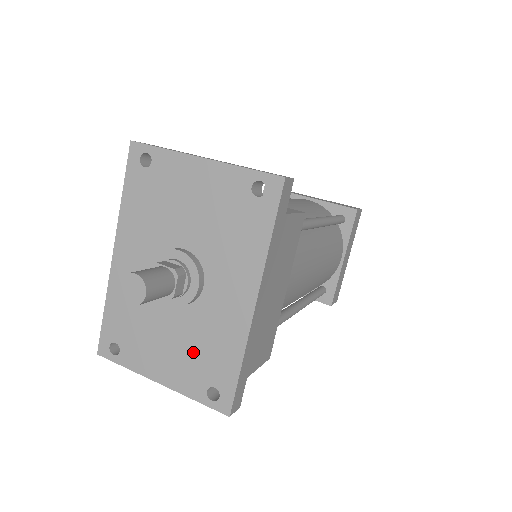
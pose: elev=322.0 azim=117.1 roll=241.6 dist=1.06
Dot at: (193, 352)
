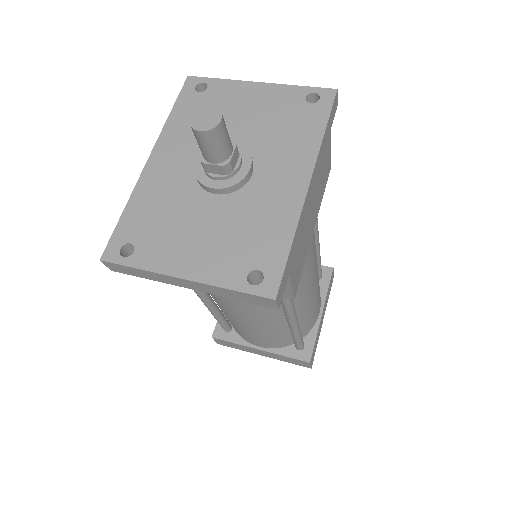
Dot at: (233, 237)
